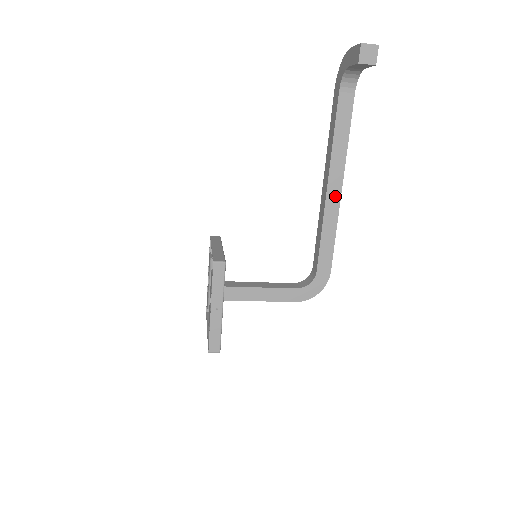
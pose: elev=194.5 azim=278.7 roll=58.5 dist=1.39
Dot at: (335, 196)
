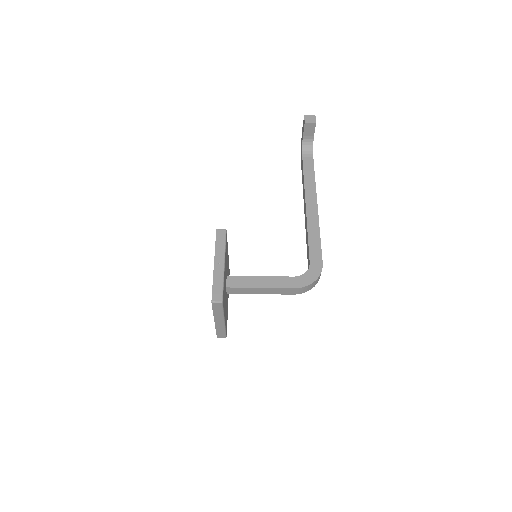
Dot at: (313, 211)
